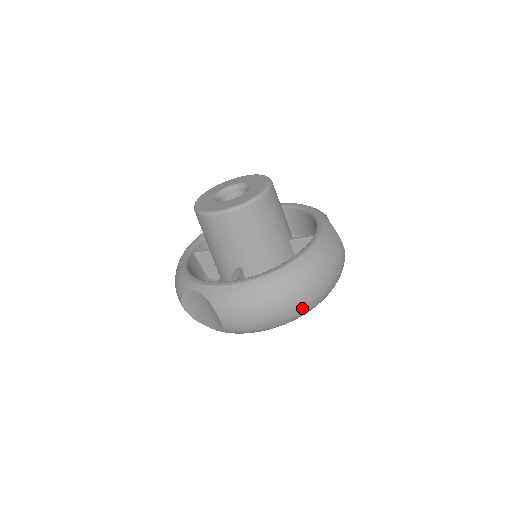
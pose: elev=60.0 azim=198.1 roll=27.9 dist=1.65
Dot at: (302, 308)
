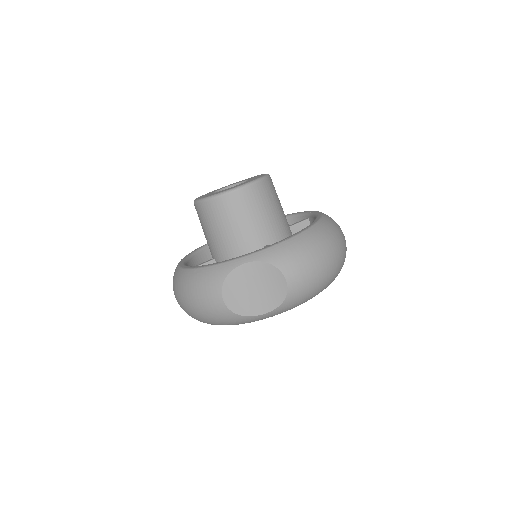
Dot at: (343, 258)
